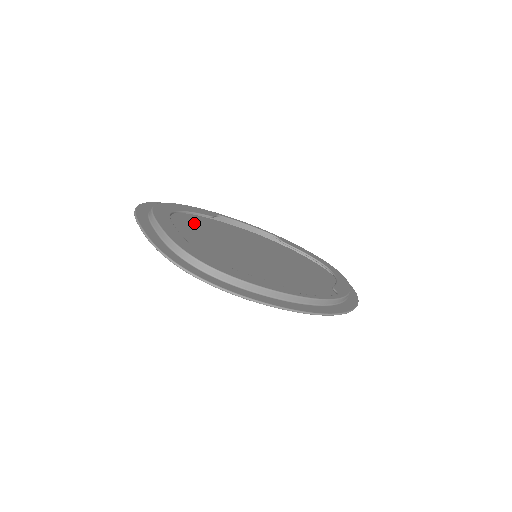
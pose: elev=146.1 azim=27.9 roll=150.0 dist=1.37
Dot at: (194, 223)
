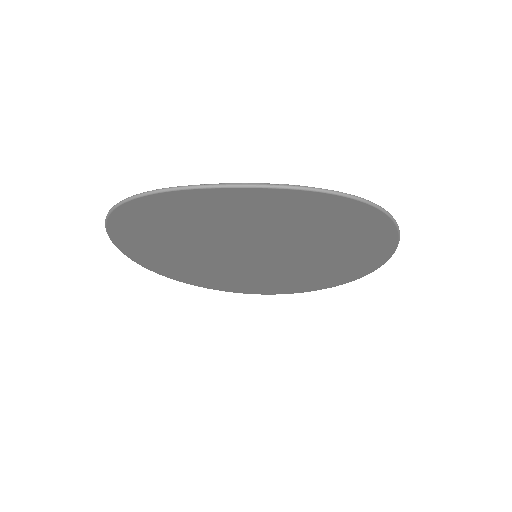
Dot at: occluded
